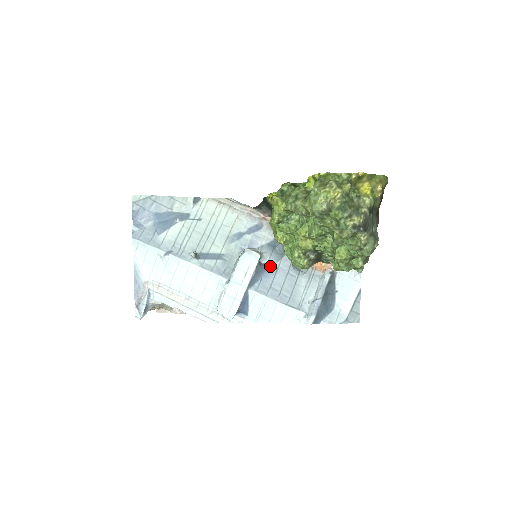
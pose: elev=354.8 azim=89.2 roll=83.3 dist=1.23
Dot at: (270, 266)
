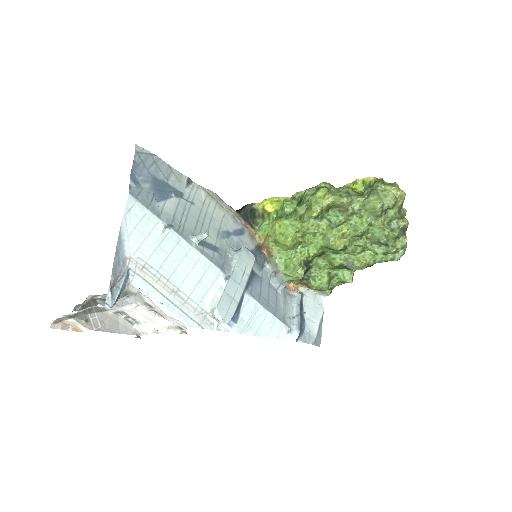
Dot at: (256, 273)
